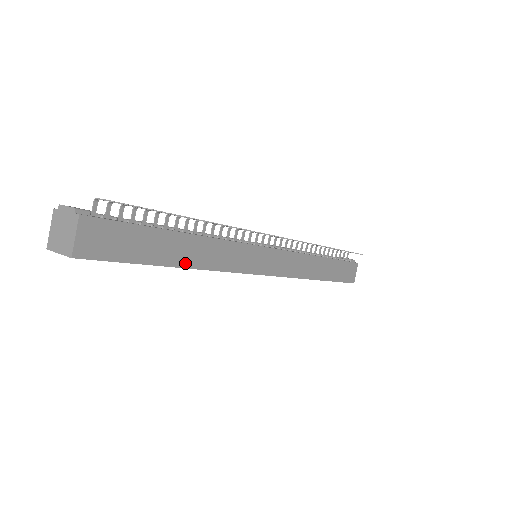
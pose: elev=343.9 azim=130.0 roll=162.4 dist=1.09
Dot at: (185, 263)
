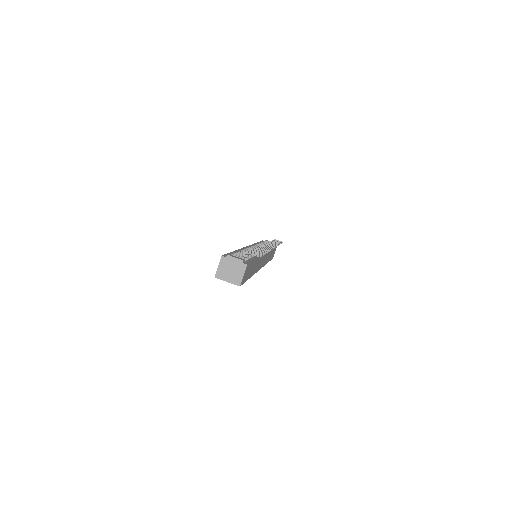
Dot at: (252, 274)
